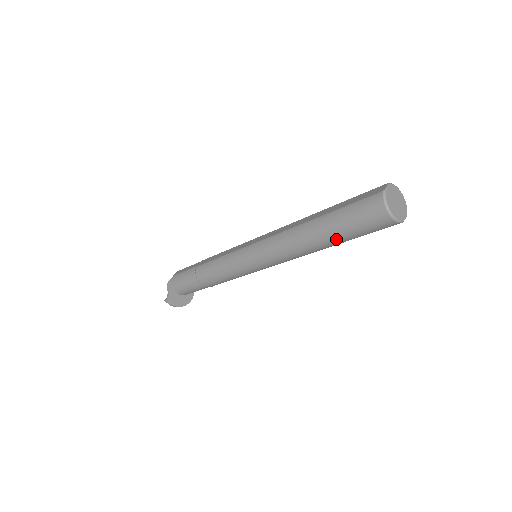
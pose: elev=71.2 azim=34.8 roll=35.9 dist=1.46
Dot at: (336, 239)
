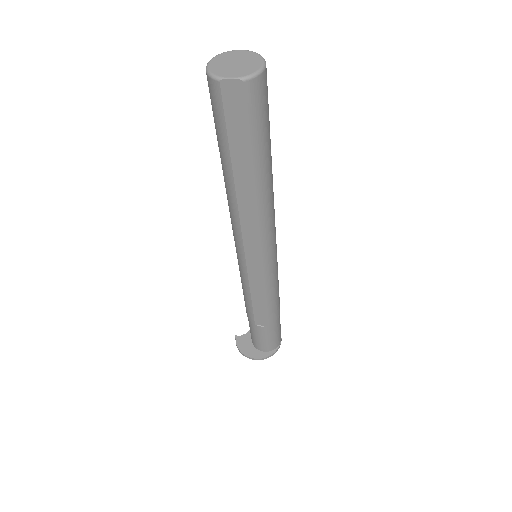
Dot at: (220, 154)
